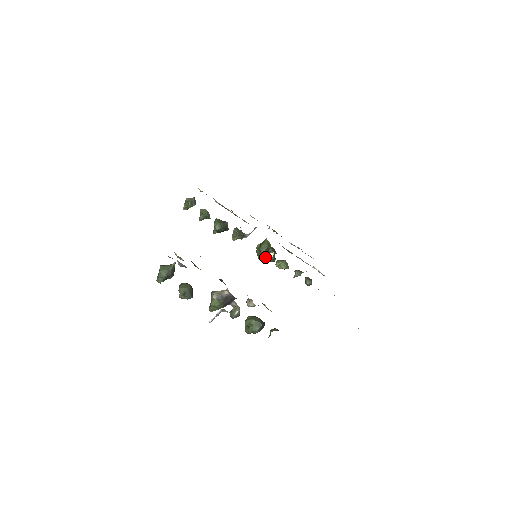
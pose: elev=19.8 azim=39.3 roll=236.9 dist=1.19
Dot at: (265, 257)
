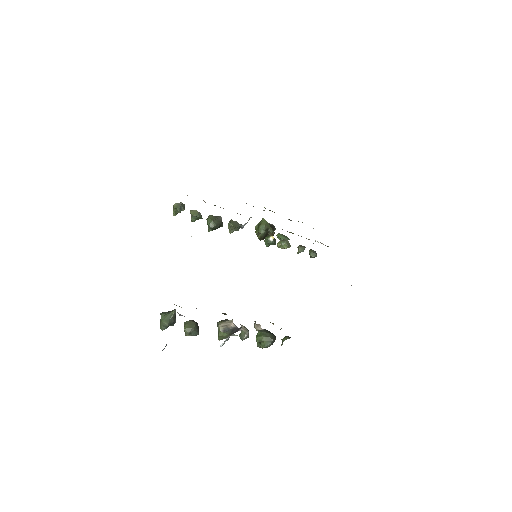
Dot at: (265, 241)
